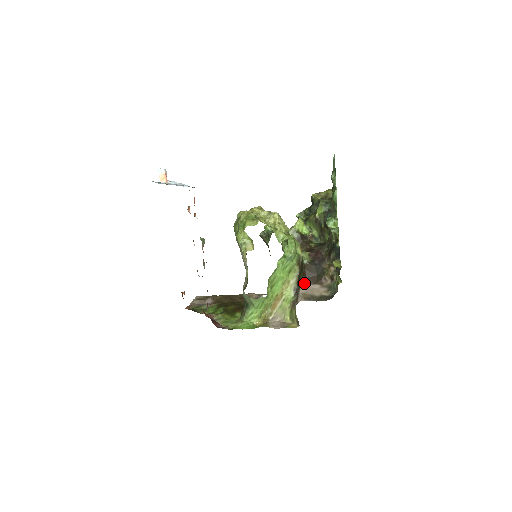
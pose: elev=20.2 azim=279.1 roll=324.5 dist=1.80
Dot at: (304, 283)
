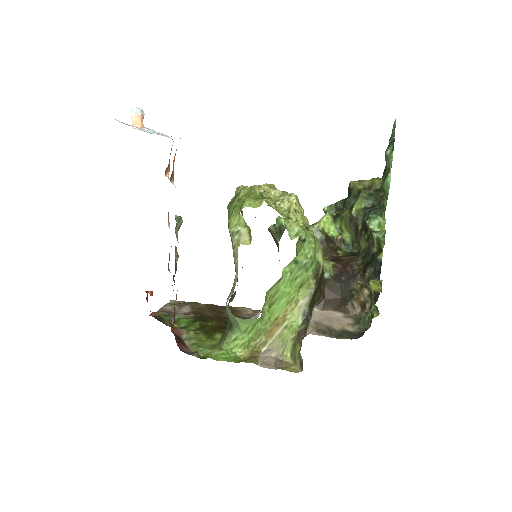
Dot at: (320, 306)
